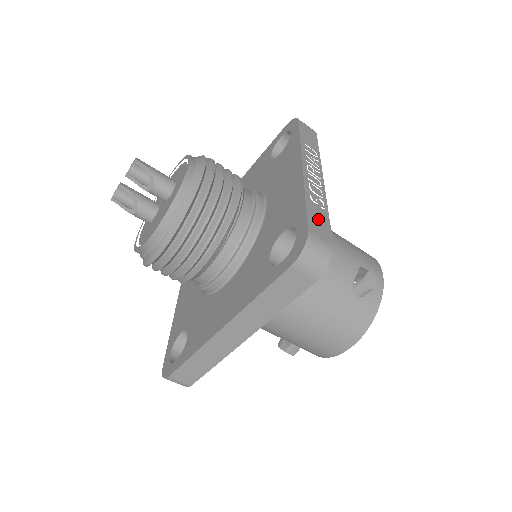
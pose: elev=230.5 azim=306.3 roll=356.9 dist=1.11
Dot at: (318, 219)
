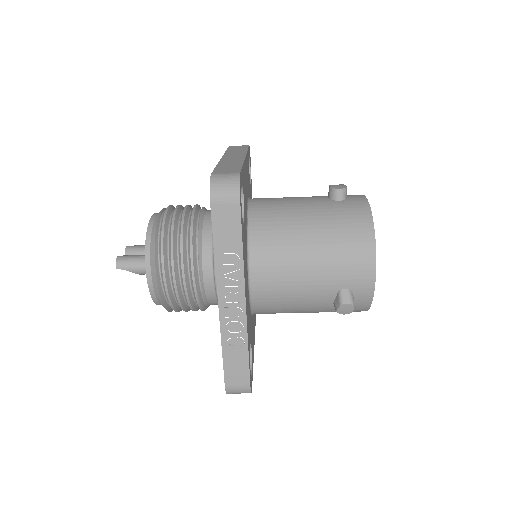
Dot at: (235, 366)
